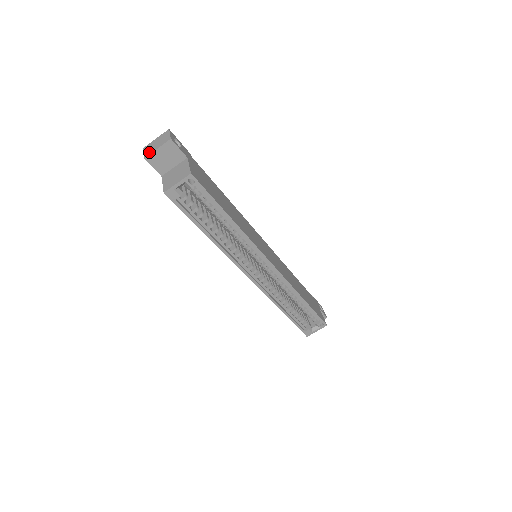
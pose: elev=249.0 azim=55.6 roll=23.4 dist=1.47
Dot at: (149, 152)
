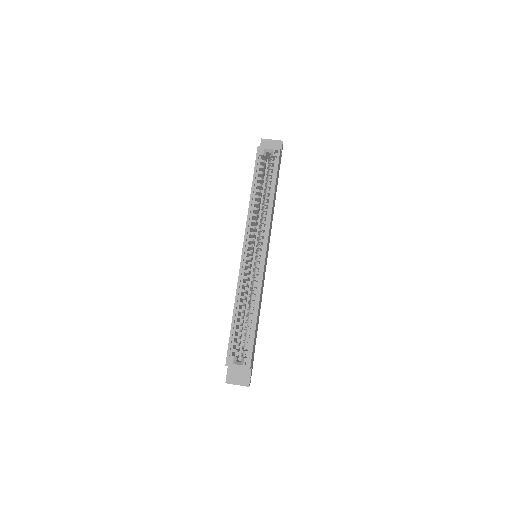
Dot at: (266, 140)
